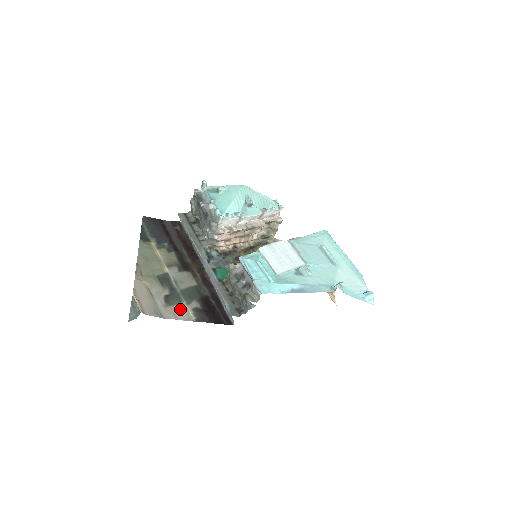
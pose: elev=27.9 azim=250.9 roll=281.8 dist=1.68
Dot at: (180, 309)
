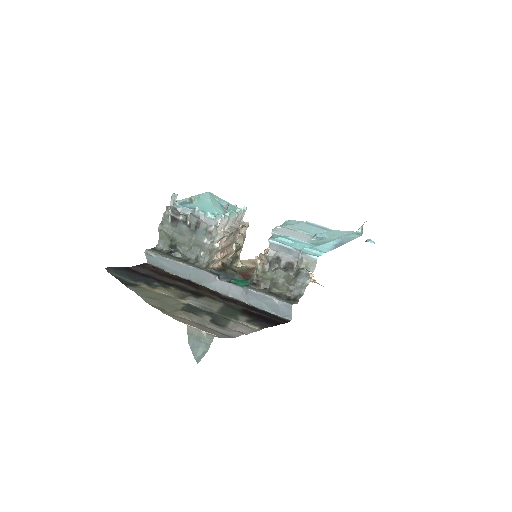
Dot at: (237, 325)
